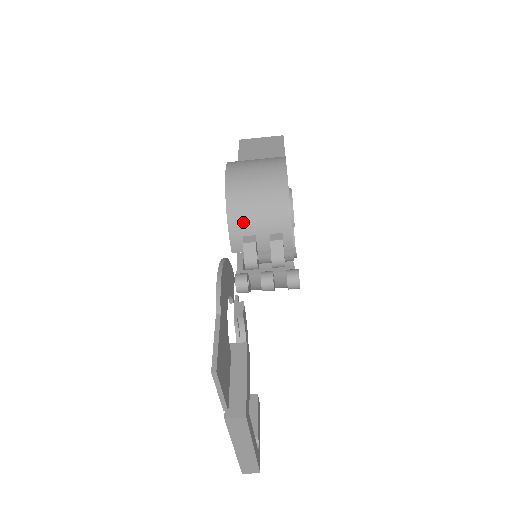
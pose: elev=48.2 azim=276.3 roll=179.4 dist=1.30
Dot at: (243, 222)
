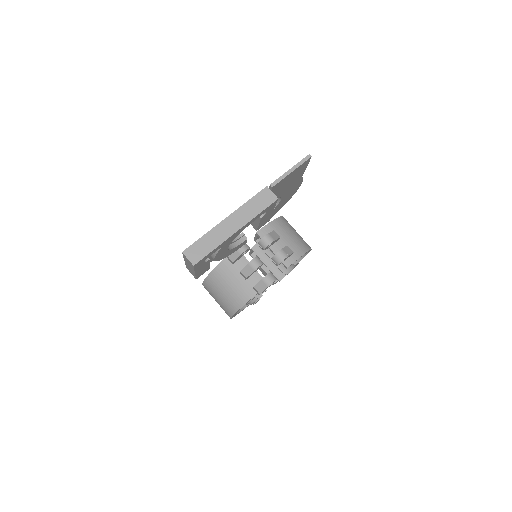
Dot at: (280, 229)
